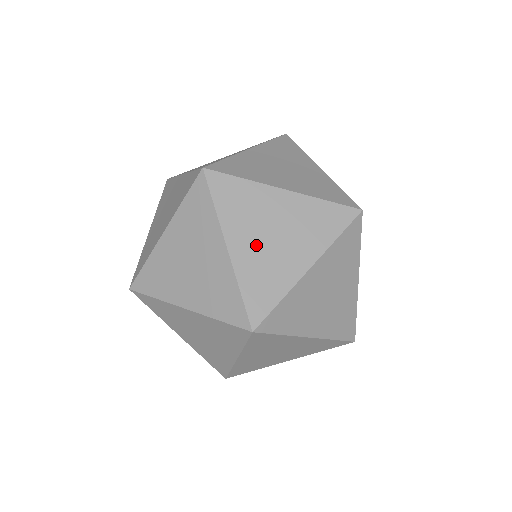
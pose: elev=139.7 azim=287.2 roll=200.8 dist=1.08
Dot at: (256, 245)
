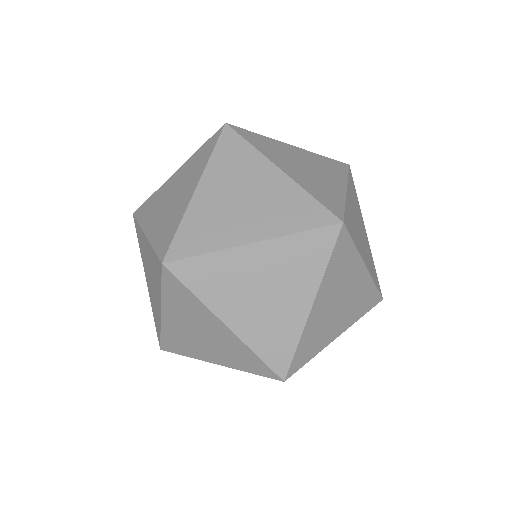
Dot at: occluded
